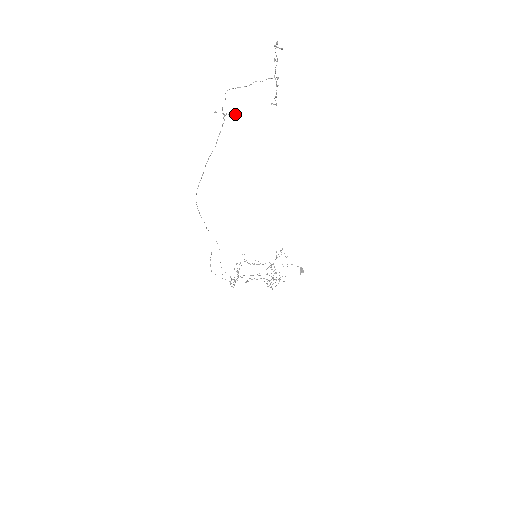
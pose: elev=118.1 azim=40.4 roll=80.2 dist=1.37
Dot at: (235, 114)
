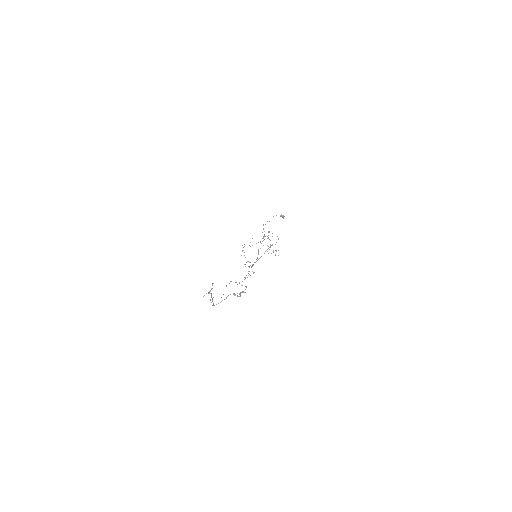
Dot at: (213, 283)
